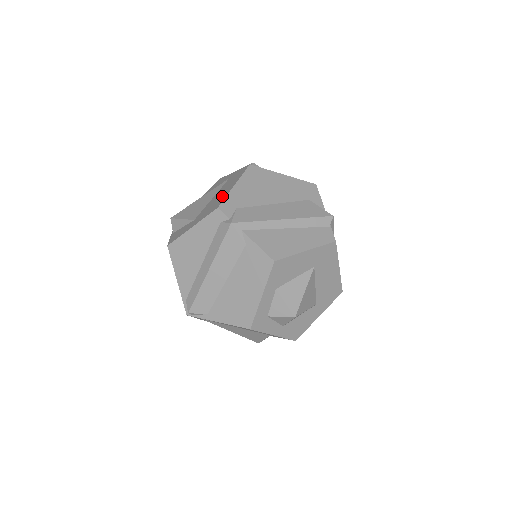
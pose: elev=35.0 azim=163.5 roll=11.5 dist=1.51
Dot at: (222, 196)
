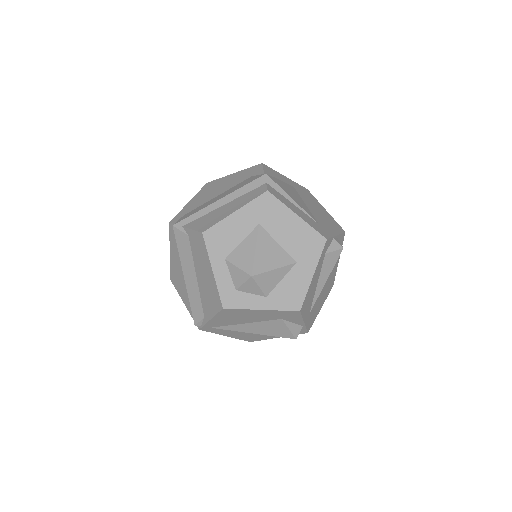
Dot at: occluded
